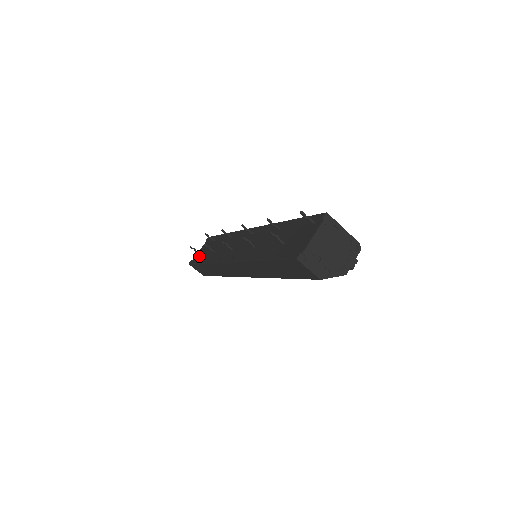
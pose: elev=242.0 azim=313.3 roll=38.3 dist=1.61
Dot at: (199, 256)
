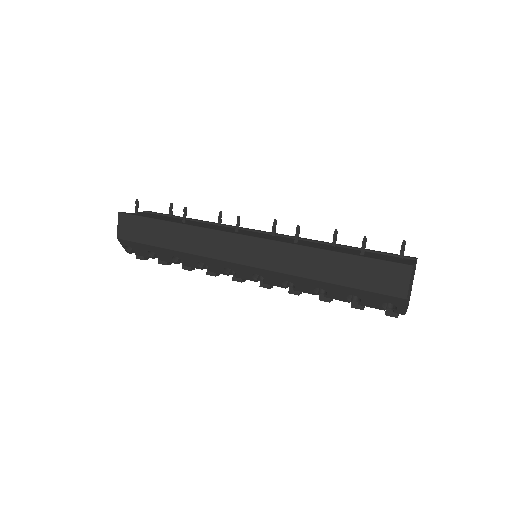
Dot at: occluded
